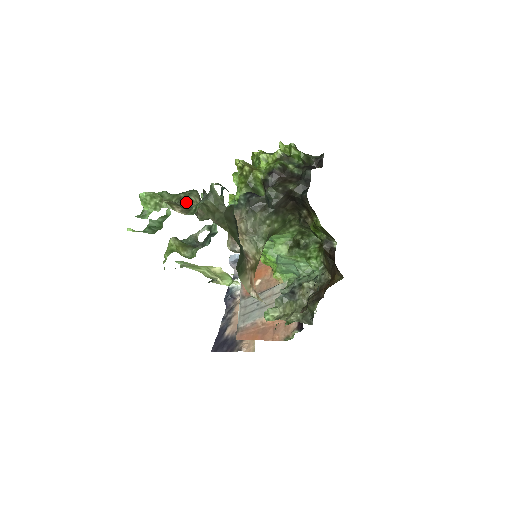
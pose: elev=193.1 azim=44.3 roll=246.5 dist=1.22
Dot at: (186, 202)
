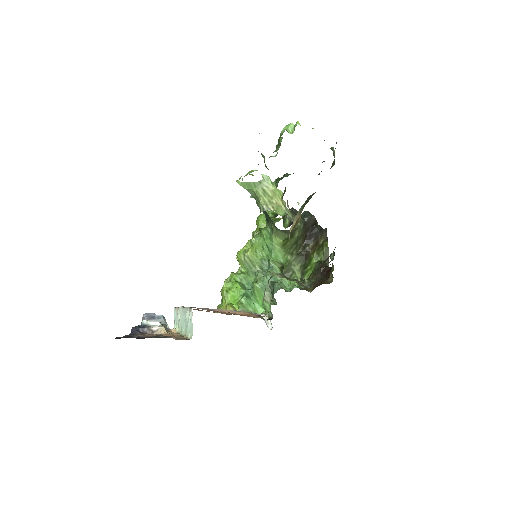
Dot at: occluded
